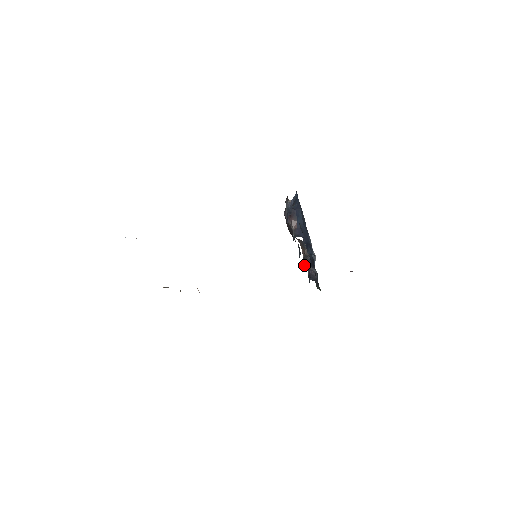
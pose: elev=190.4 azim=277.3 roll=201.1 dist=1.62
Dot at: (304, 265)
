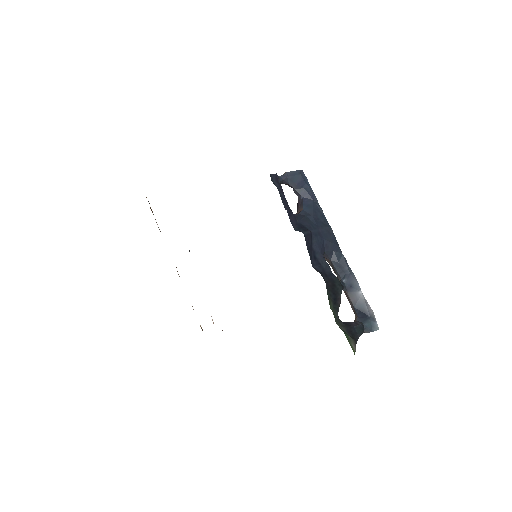
Dot at: occluded
